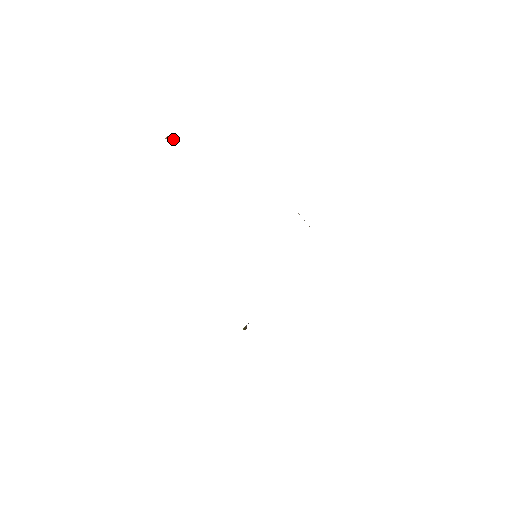
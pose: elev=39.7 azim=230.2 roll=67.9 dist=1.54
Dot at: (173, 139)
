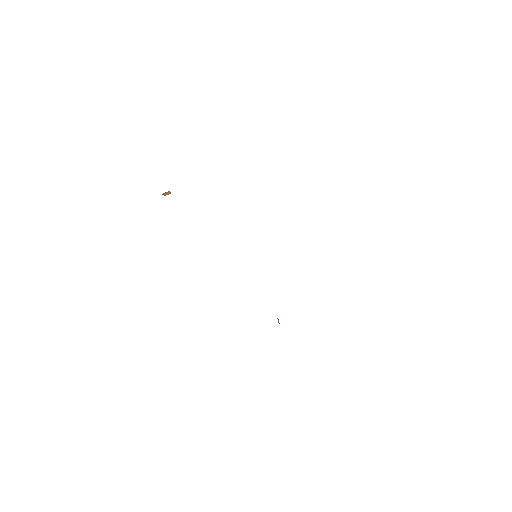
Dot at: (169, 193)
